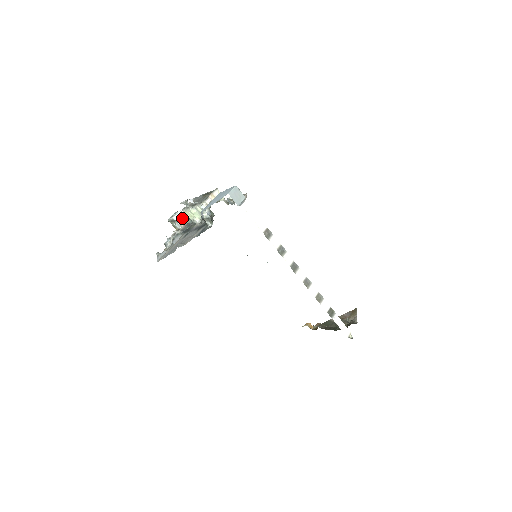
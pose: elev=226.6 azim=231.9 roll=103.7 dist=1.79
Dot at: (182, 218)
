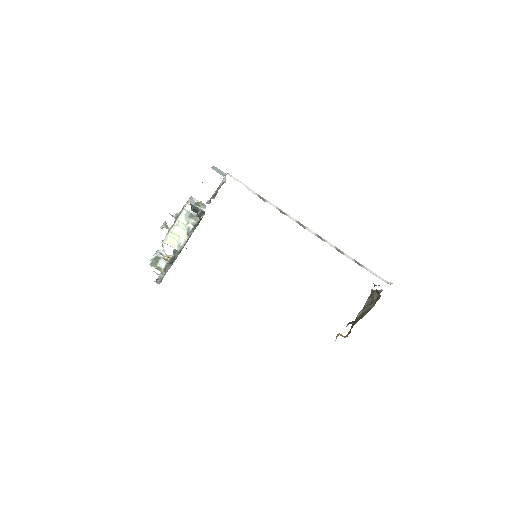
Dot at: (164, 255)
